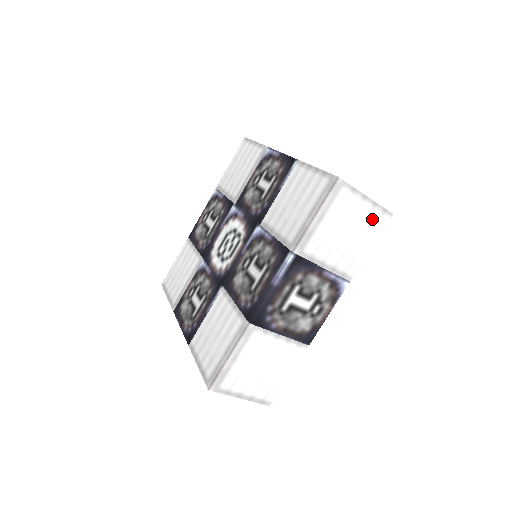
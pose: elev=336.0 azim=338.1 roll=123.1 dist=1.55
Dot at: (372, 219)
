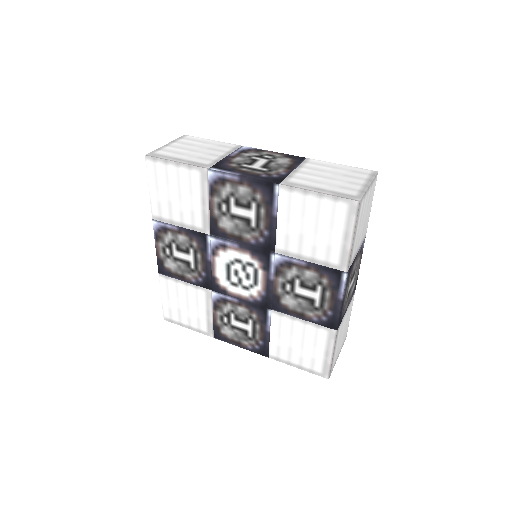
Dot at: (371, 192)
